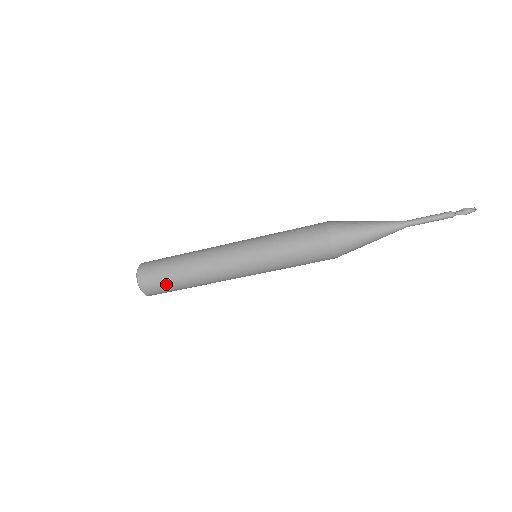
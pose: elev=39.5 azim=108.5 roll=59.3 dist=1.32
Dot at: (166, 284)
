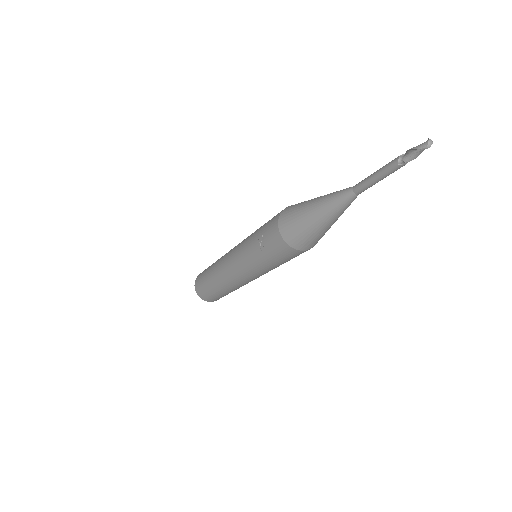
Dot at: (225, 295)
